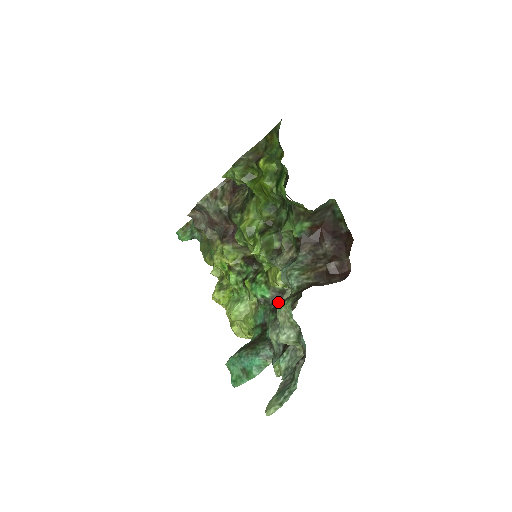
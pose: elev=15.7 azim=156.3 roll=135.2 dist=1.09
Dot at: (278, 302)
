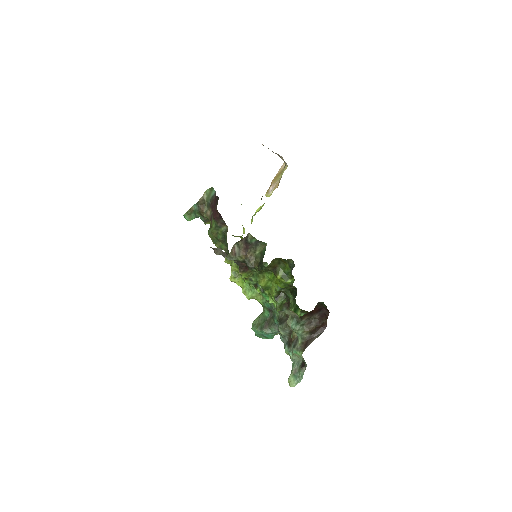
Dot at: occluded
